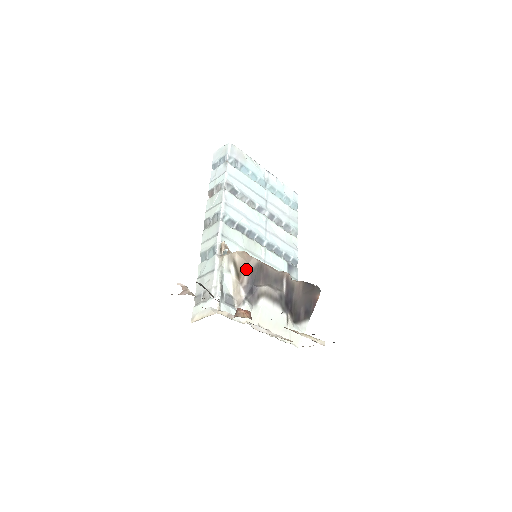
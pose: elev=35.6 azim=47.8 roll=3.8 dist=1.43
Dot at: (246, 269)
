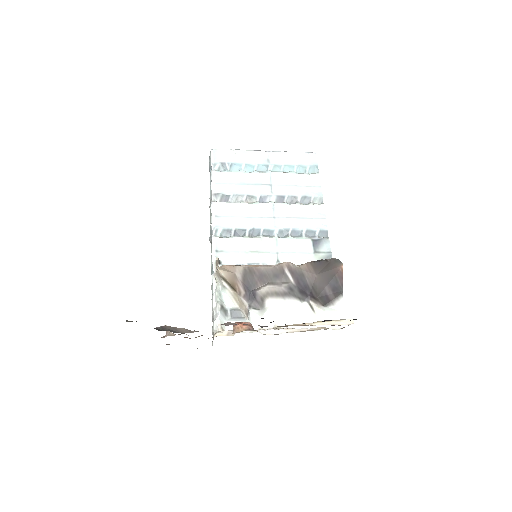
Dot at: (236, 279)
